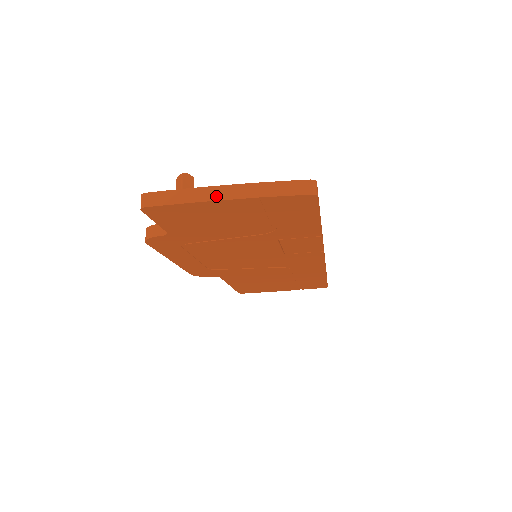
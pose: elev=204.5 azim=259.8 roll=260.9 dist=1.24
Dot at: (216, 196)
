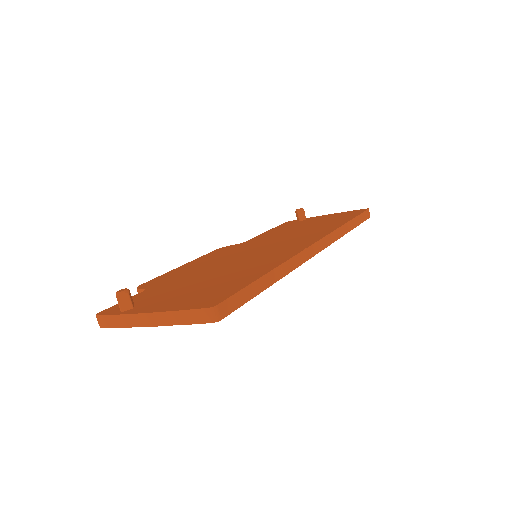
Dot at: (142, 323)
